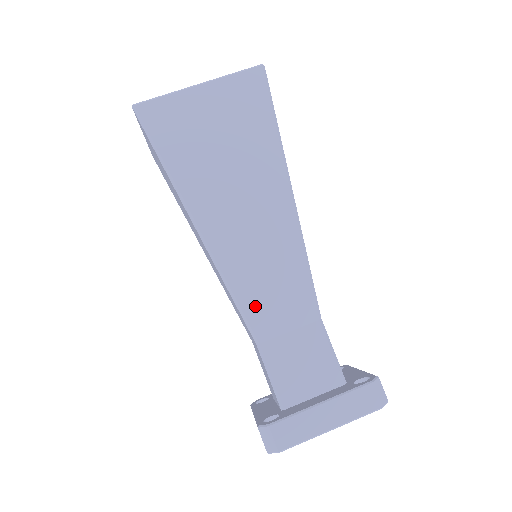
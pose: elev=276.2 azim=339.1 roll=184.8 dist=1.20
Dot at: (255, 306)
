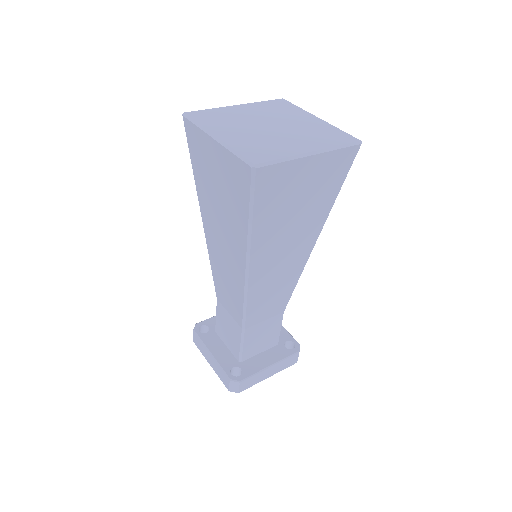
Dot at: (255, 310)
